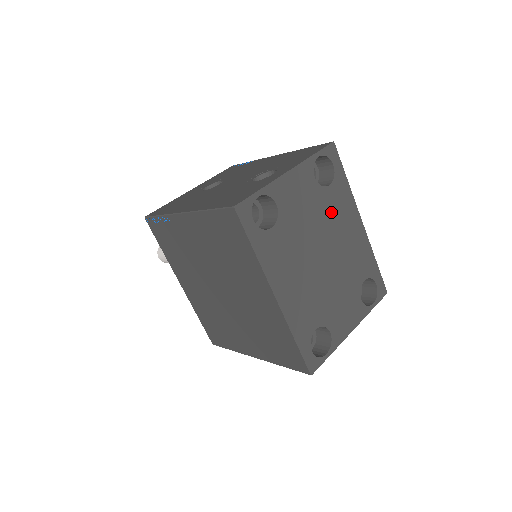
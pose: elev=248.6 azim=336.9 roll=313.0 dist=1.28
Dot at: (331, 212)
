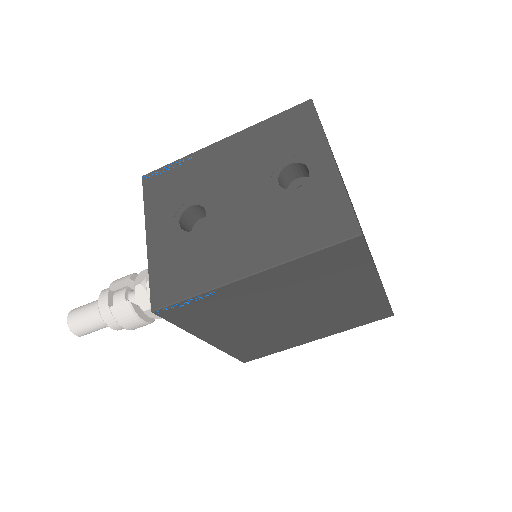
Dot at: occluded
